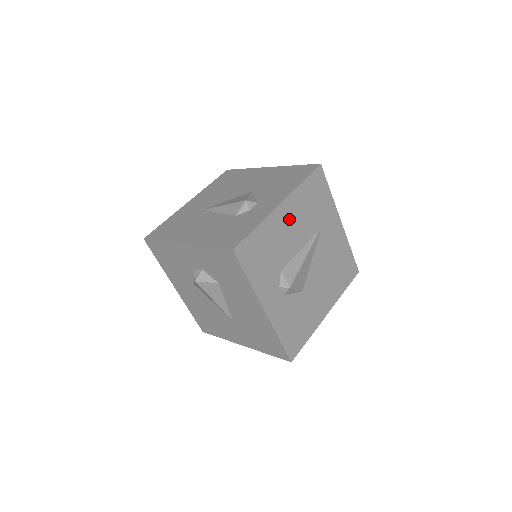
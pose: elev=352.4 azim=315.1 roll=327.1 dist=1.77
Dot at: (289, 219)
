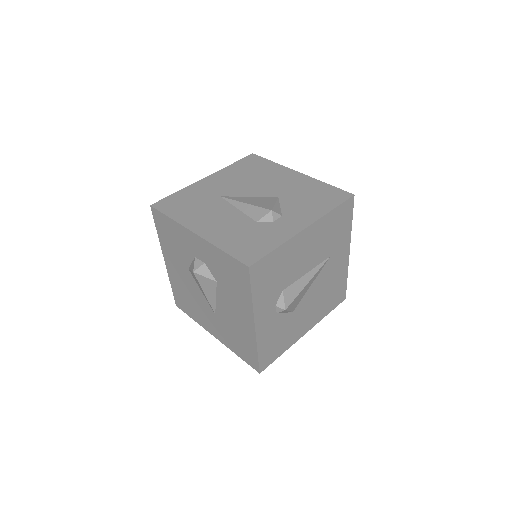
Dot at: (308, 244)
